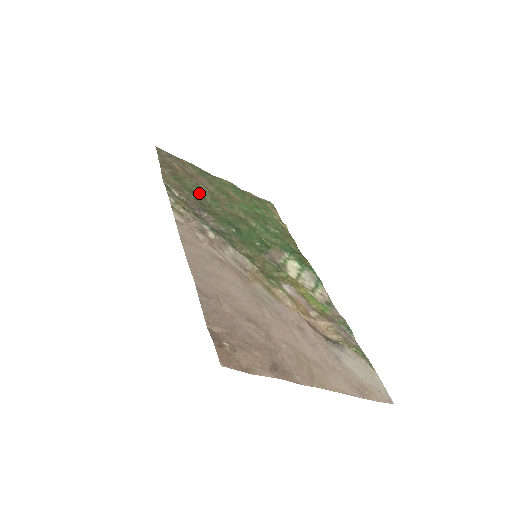
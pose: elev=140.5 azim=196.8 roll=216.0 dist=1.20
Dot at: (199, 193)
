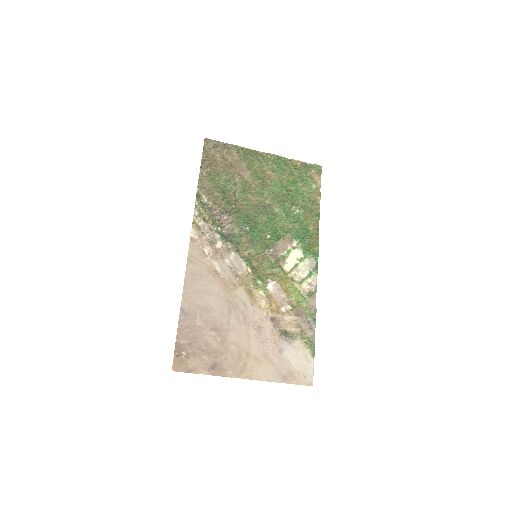
Dot at: (231, 188)
